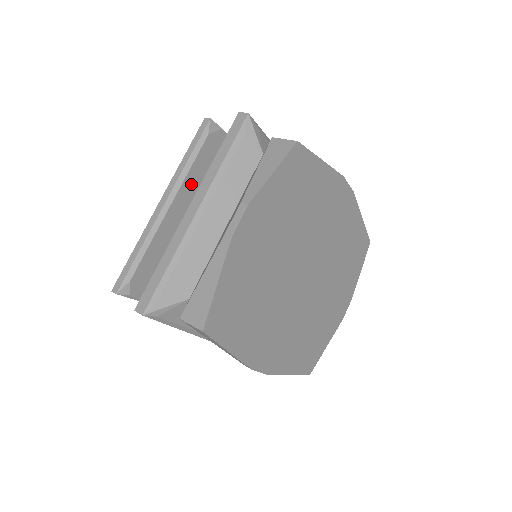
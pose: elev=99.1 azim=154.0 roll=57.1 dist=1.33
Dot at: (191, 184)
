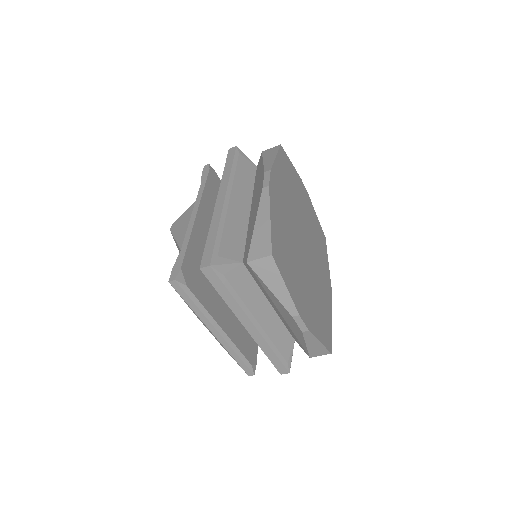
Dot at: (211, 307)
